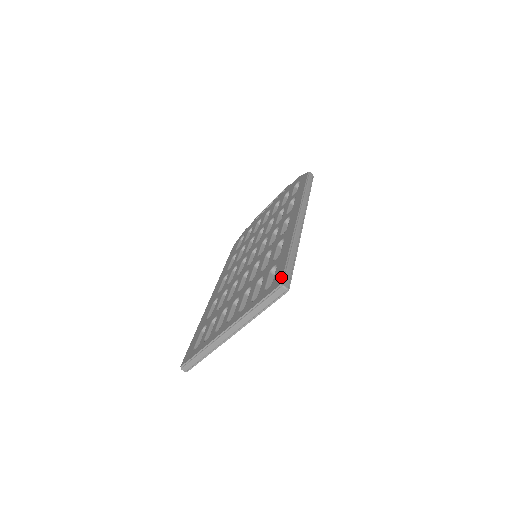
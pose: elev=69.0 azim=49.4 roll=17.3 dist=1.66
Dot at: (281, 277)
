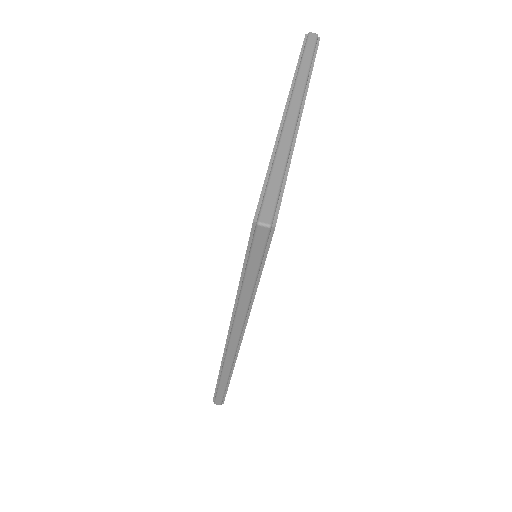
Dot at: occluded
